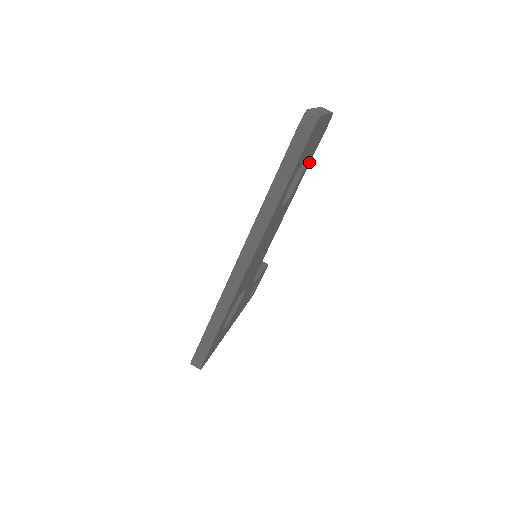
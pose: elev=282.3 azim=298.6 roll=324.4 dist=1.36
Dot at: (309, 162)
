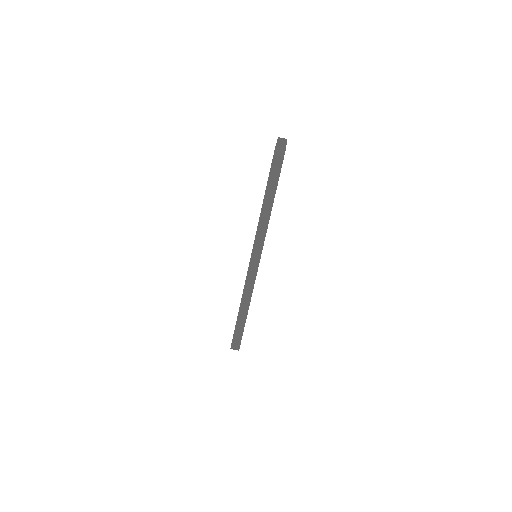
Dot at: occluded
